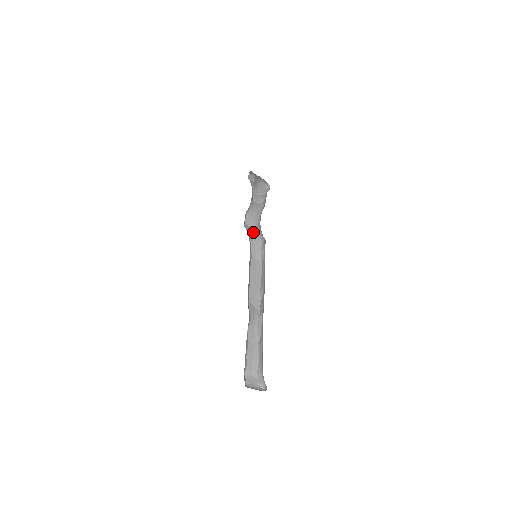
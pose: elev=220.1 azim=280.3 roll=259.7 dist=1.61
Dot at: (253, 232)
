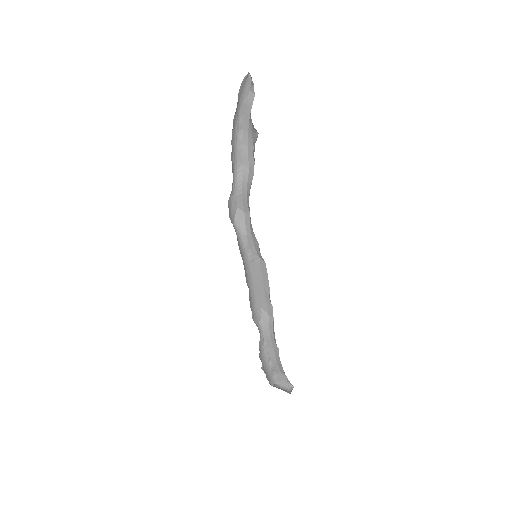
Dot at: (247, 222)
